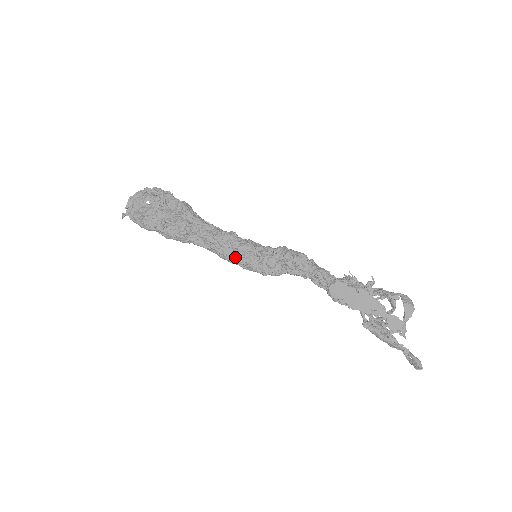
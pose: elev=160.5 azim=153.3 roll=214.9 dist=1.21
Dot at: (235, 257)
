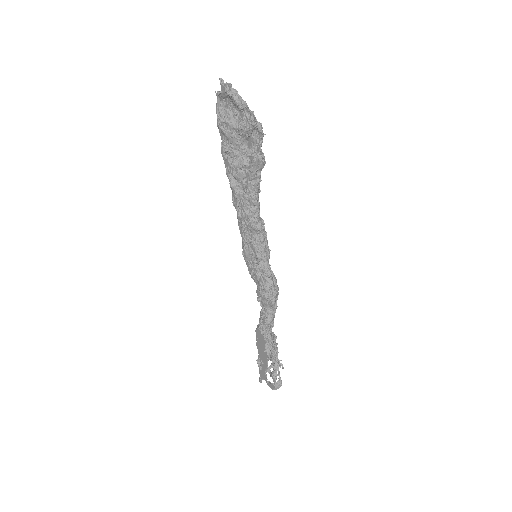
Dot at: (243, 239)
